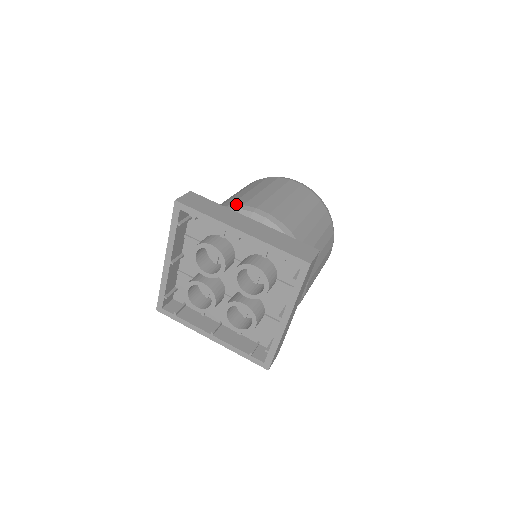
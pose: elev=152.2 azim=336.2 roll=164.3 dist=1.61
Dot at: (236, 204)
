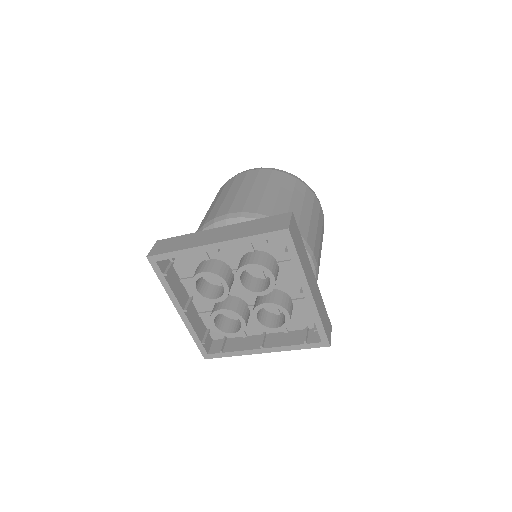
Dot at: (301, 235)
